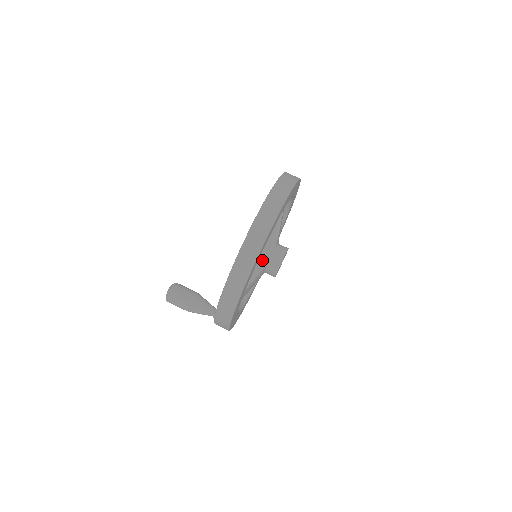
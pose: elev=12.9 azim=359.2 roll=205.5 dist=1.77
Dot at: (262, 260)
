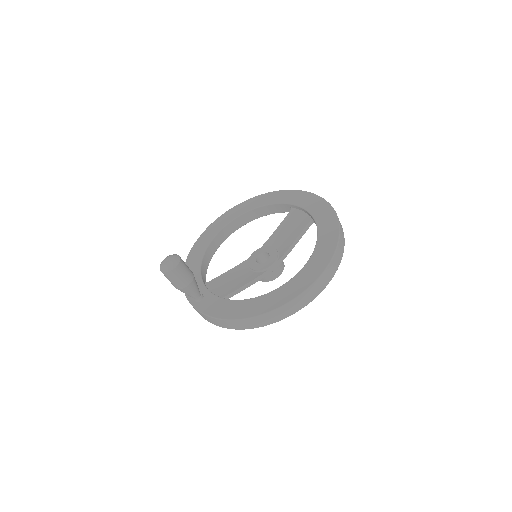
Dot at: (264, 270)
